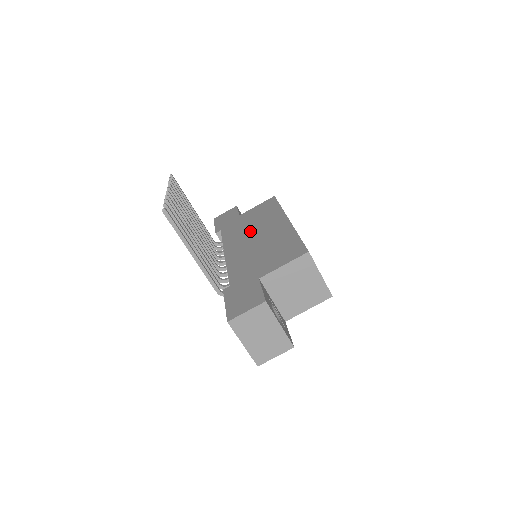
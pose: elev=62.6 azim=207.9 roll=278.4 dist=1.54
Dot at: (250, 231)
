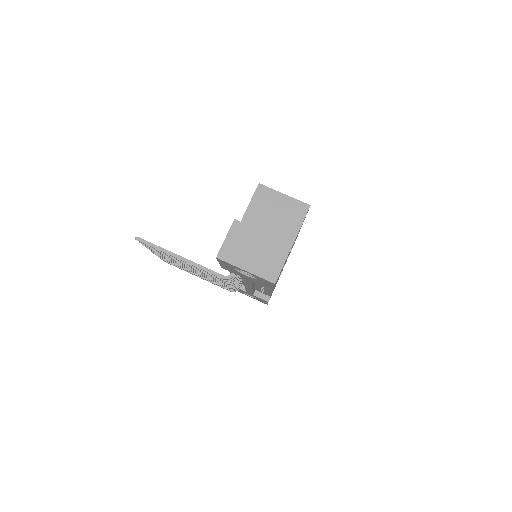
Dot at: occluded
